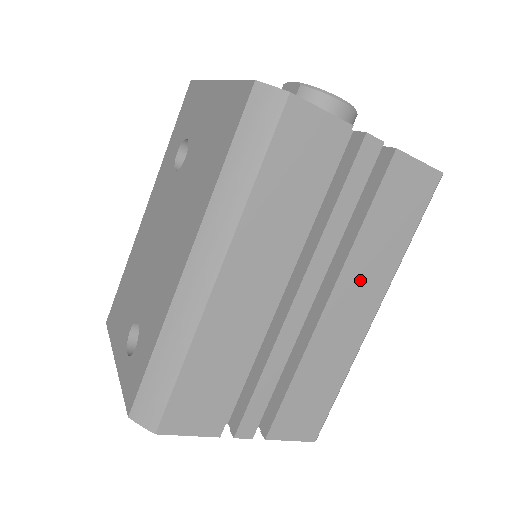
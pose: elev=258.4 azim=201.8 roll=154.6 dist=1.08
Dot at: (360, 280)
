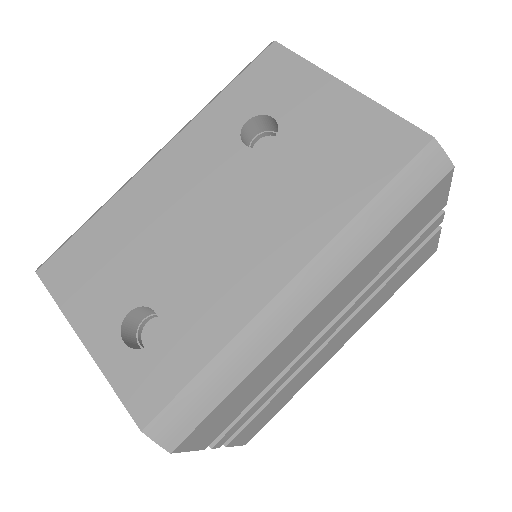
Dot at: (359, 319)
